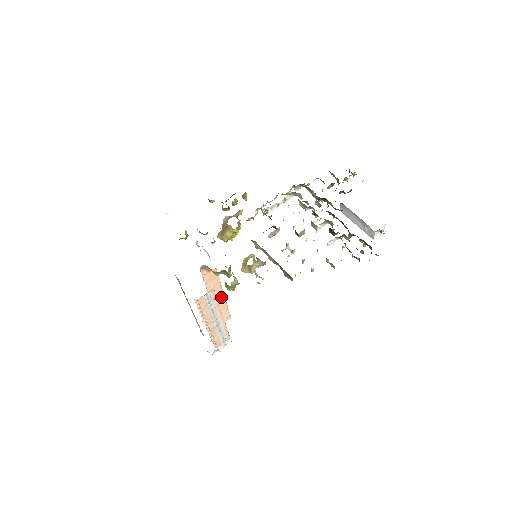
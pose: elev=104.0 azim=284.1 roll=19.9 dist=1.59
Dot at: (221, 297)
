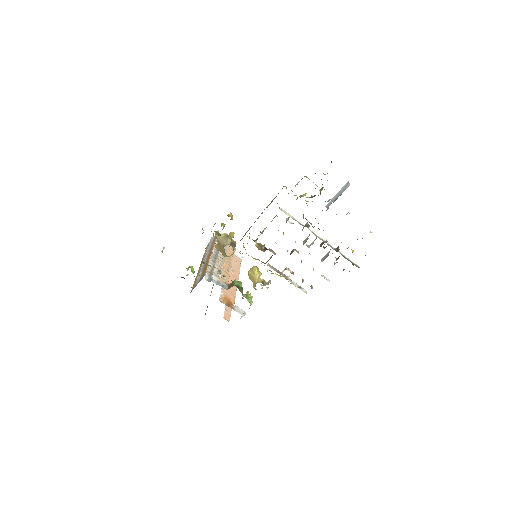
Dot at: (244, 315)
